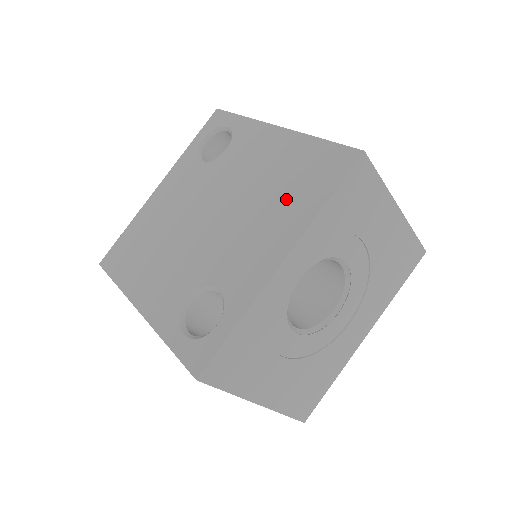
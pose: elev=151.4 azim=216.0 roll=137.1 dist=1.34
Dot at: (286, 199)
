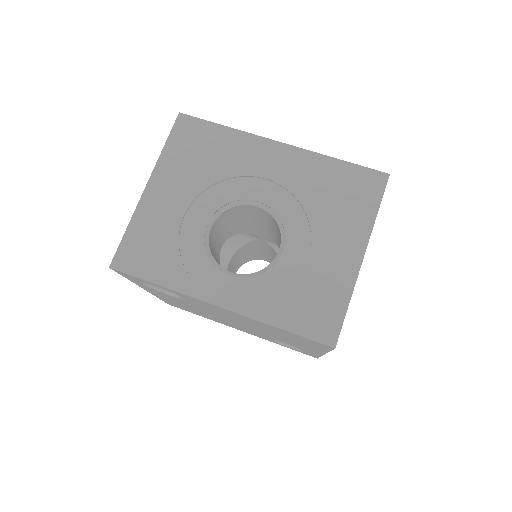
Dot at: occluded
